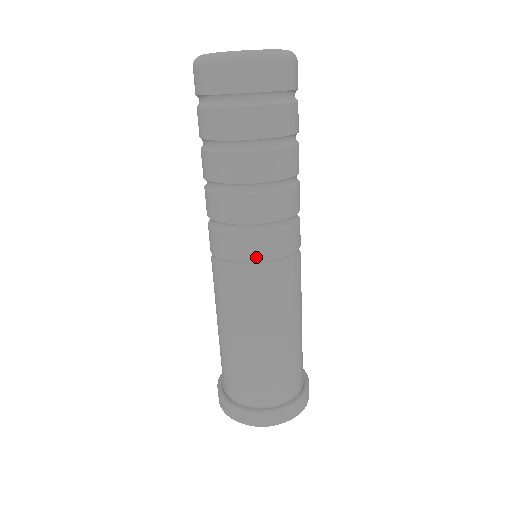
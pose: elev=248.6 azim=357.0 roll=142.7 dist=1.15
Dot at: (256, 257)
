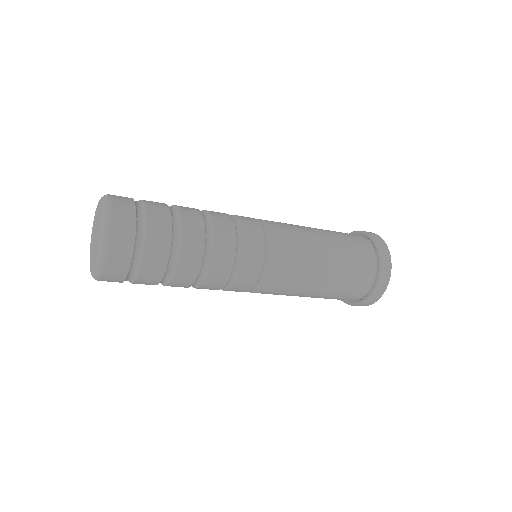
Dot at: occluded
